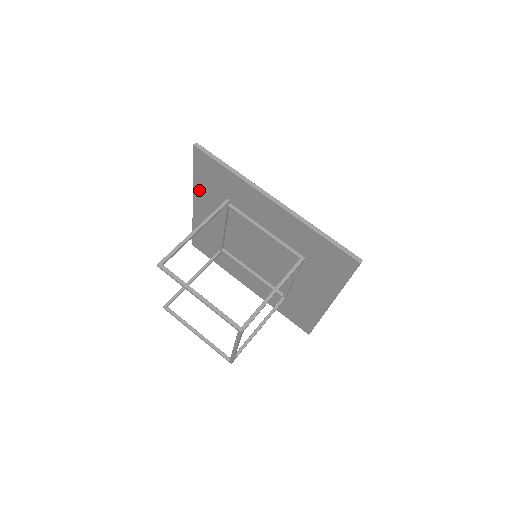
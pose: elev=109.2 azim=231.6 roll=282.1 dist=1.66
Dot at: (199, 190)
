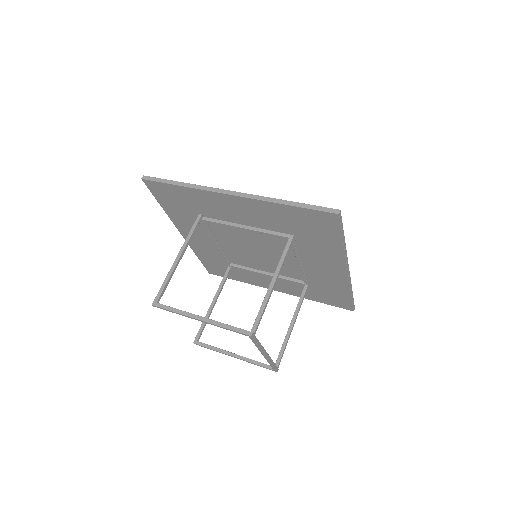
Dot at: (175, 219)
